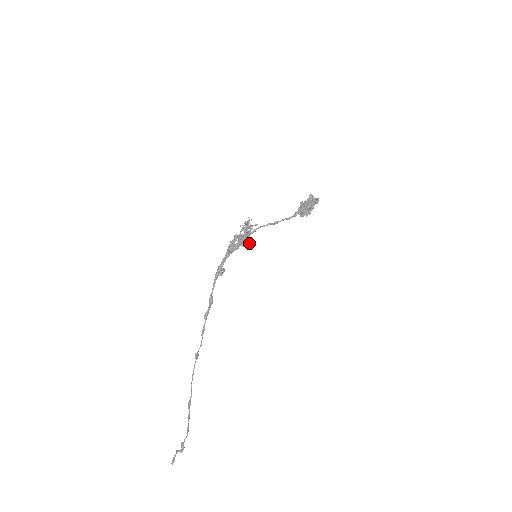
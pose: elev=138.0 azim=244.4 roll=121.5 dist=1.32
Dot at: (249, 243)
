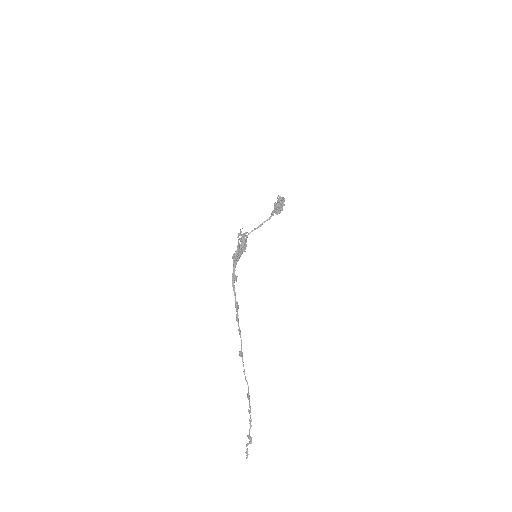
Dot at: (245, 249)
